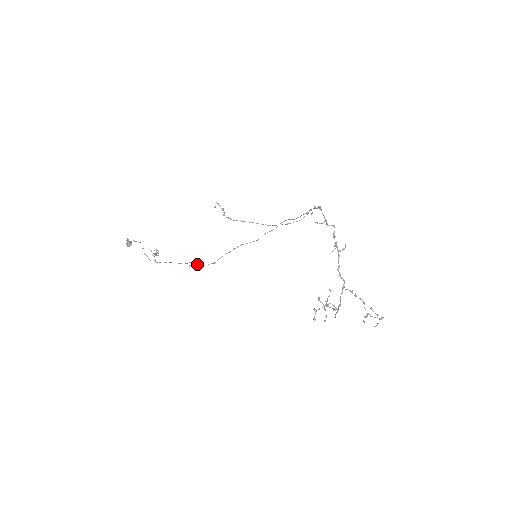
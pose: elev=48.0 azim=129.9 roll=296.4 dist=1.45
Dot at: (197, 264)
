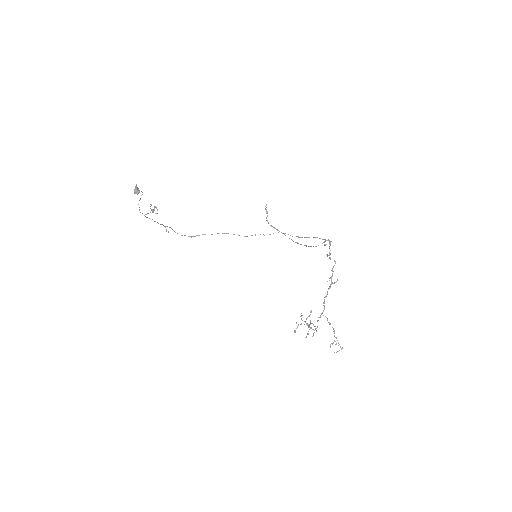
Dot at: (174, 231)
